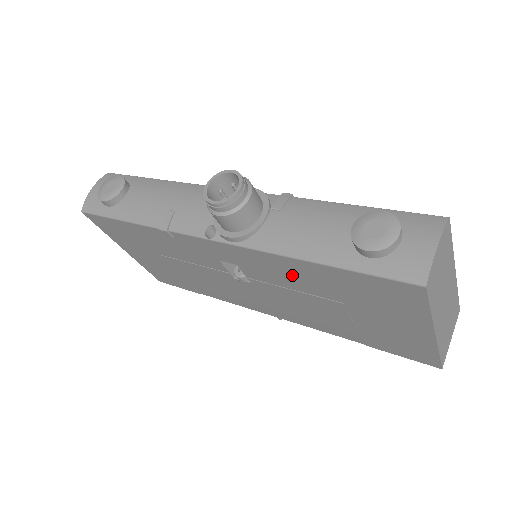
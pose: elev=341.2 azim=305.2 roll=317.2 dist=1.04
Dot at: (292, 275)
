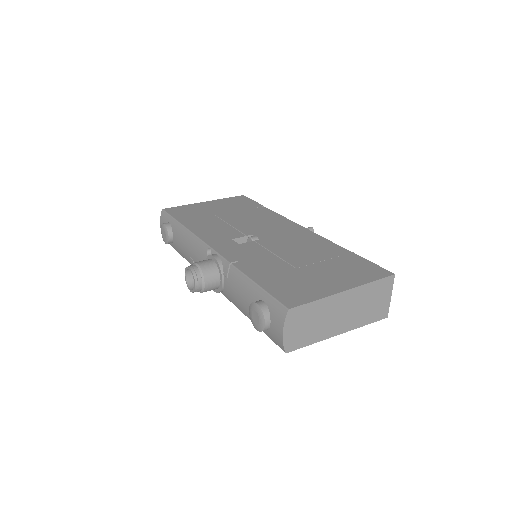
Dot at: occluded
